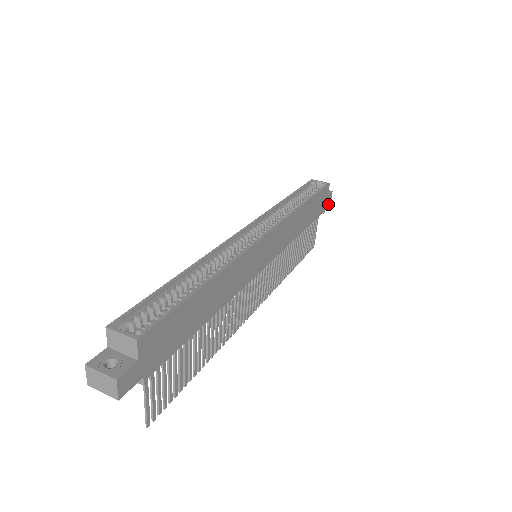
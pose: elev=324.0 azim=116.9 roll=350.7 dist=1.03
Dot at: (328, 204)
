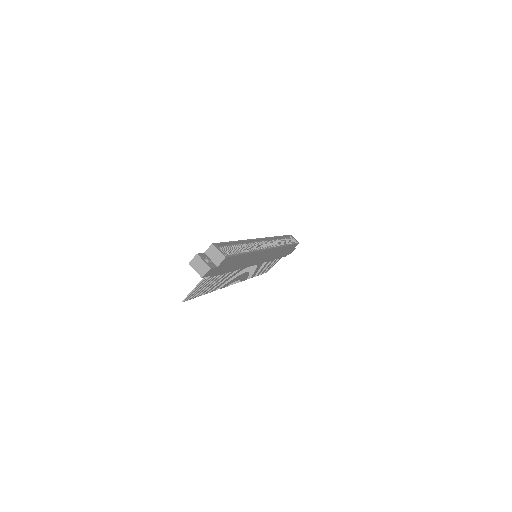
Dot at: occluded
